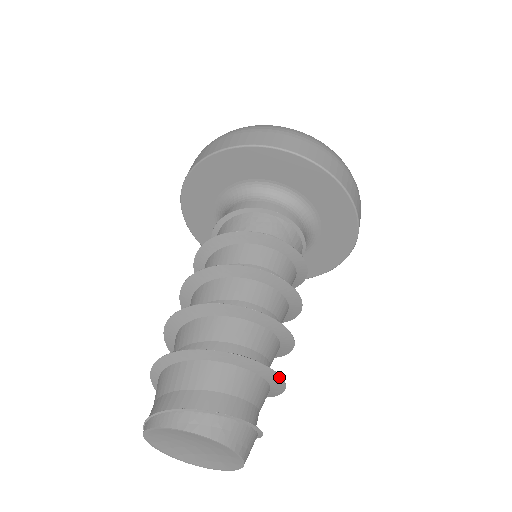
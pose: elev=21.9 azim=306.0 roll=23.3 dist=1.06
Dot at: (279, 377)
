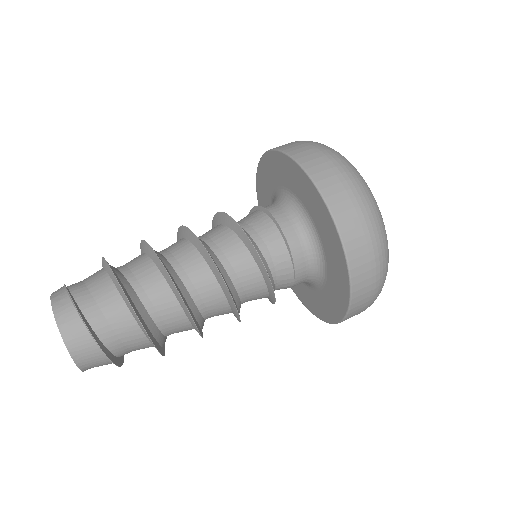
Dot at: (127, 298)
